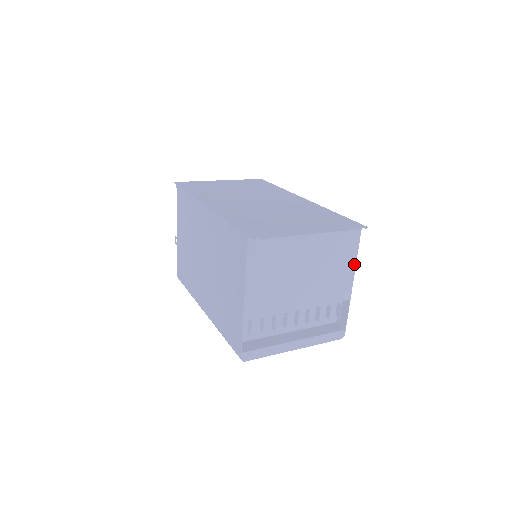
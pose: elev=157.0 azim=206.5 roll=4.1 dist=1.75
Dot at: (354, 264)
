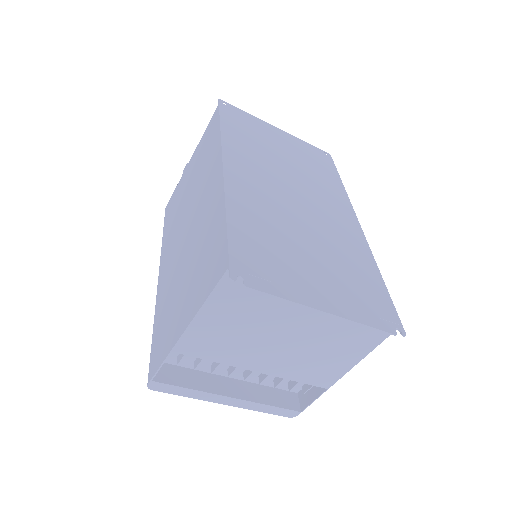
Dot at: (359, 359)
